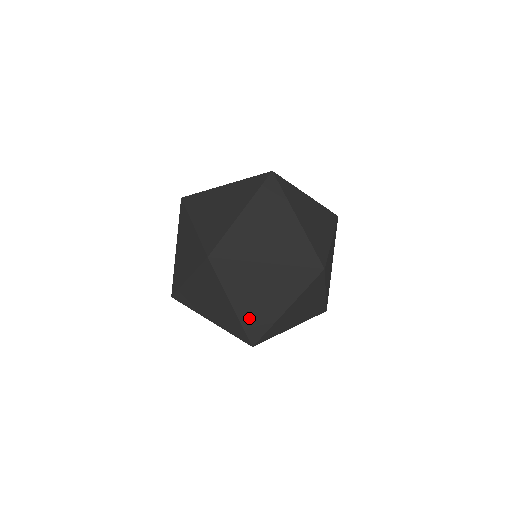
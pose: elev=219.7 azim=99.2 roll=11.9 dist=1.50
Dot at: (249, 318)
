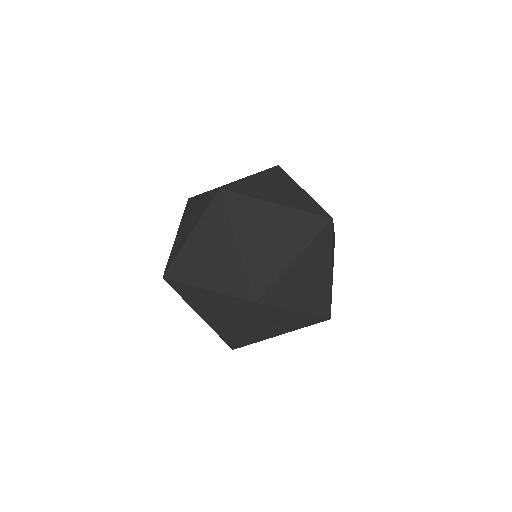
Dot at: (254, 264)
